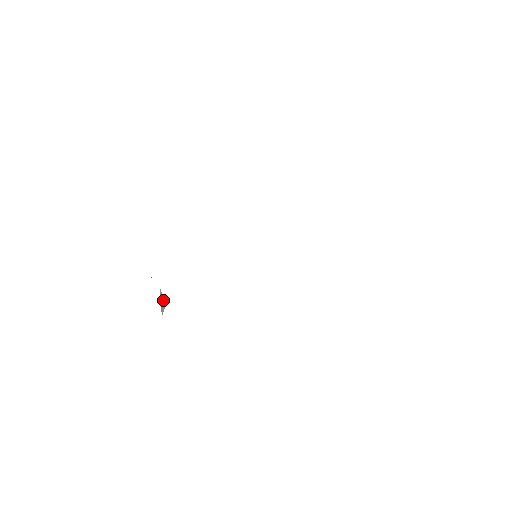
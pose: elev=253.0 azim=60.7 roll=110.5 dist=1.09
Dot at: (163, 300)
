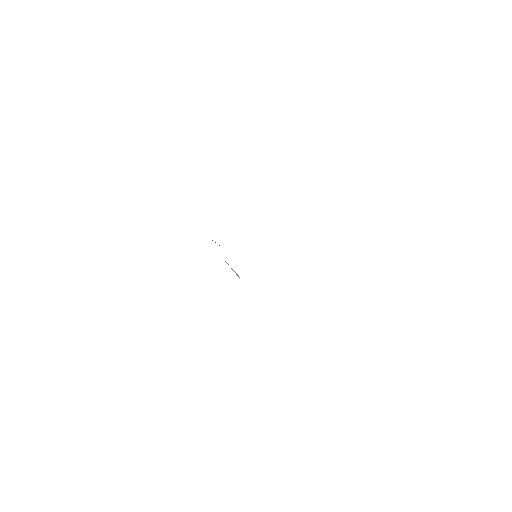
Dot at: (233, 270)
